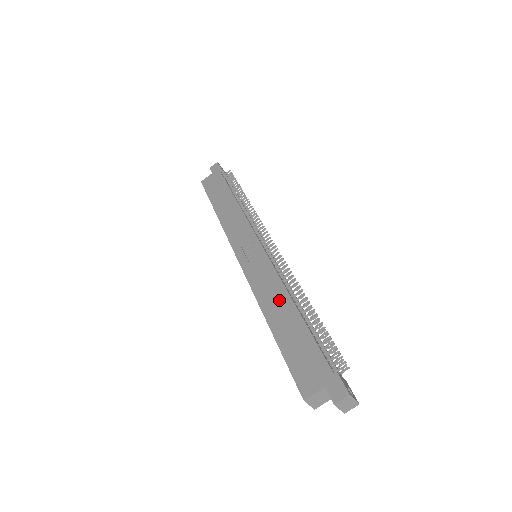
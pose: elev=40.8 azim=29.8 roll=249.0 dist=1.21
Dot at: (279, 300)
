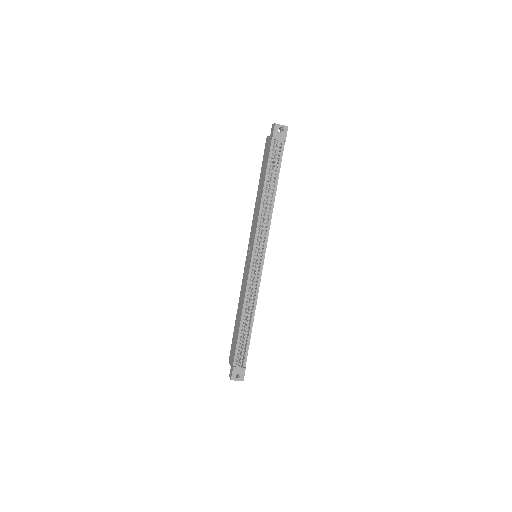
Dot at: (241, 307)
